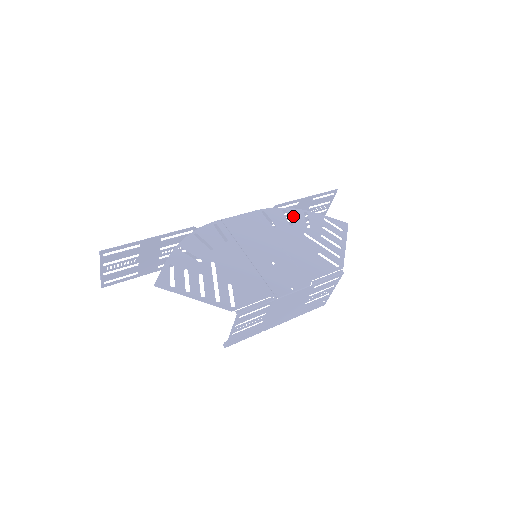
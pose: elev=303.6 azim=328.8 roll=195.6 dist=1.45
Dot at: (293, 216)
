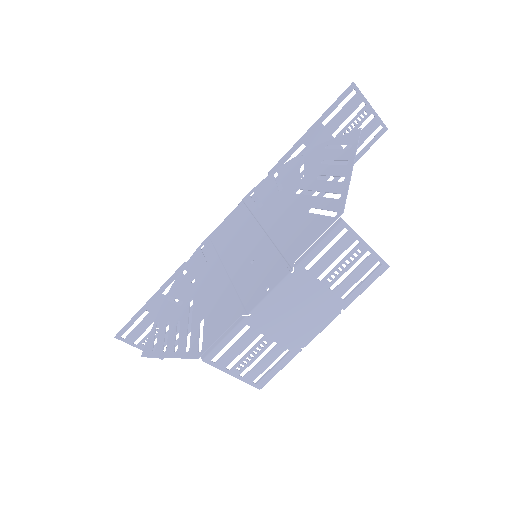
Dot at: (285, 174)
